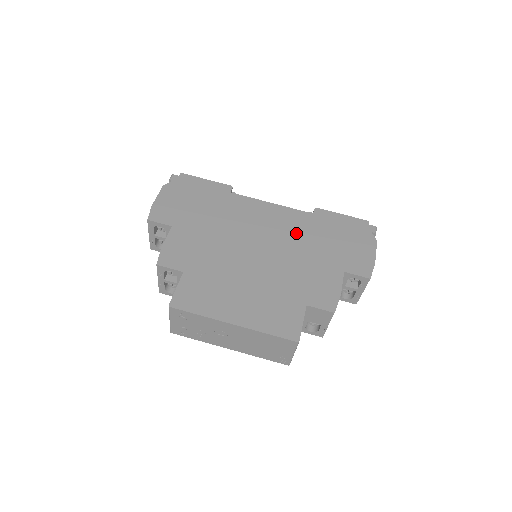
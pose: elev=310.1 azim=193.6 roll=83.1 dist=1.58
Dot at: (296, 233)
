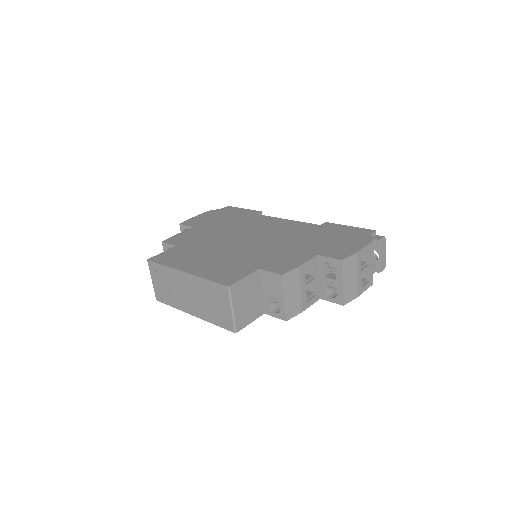
Dot at: (292, 233)
